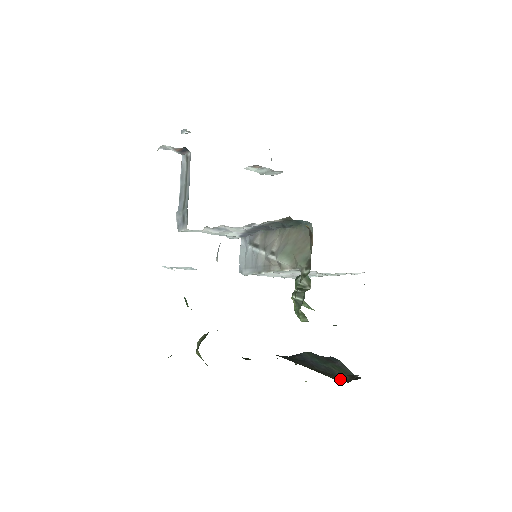
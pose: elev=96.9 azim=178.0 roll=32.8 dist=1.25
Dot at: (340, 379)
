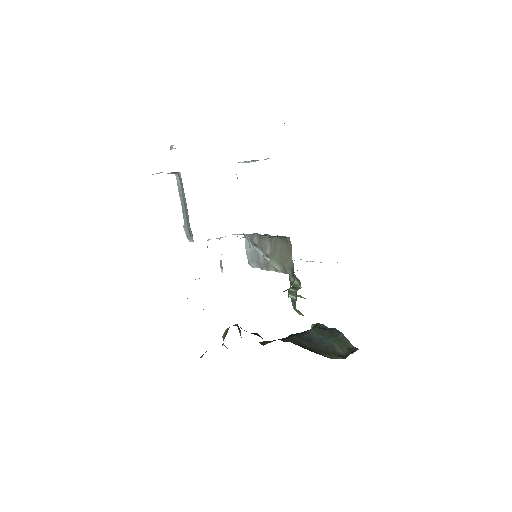
Dot at: (338, 356)
